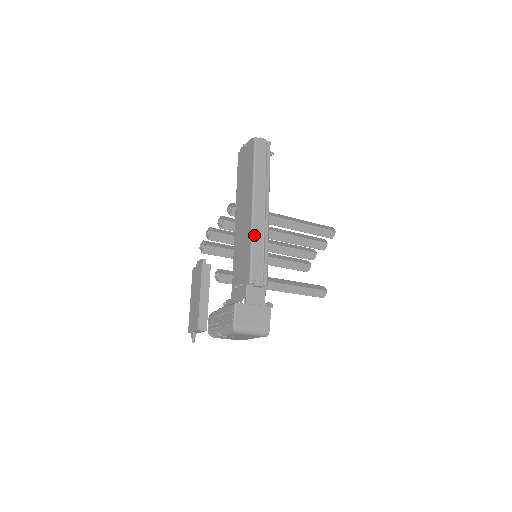
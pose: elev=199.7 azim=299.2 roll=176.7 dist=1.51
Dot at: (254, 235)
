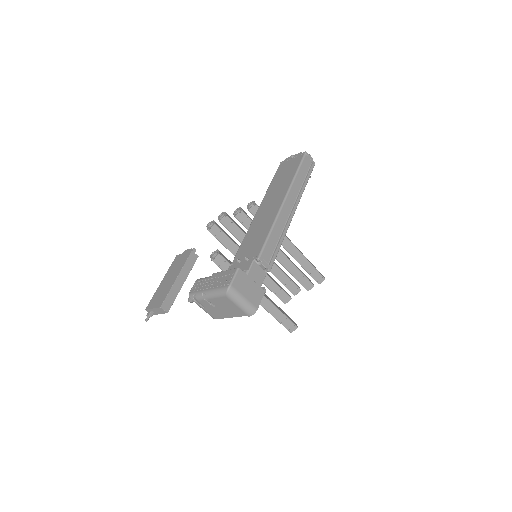
Dot at: (277, 223)
